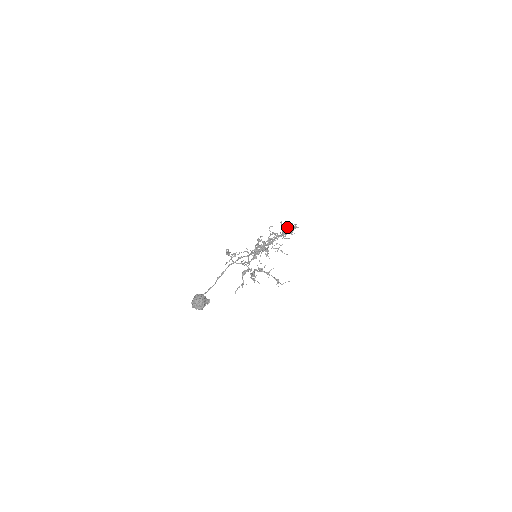
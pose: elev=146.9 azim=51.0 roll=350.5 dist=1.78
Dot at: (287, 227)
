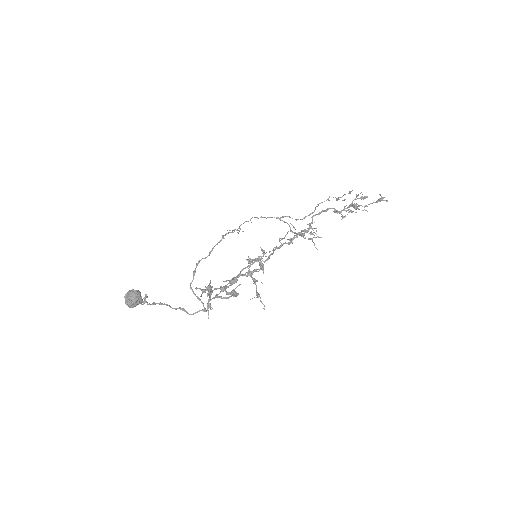
Dot at: occluded
